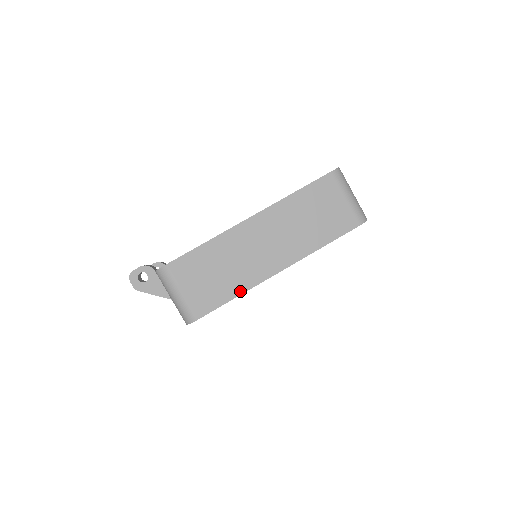
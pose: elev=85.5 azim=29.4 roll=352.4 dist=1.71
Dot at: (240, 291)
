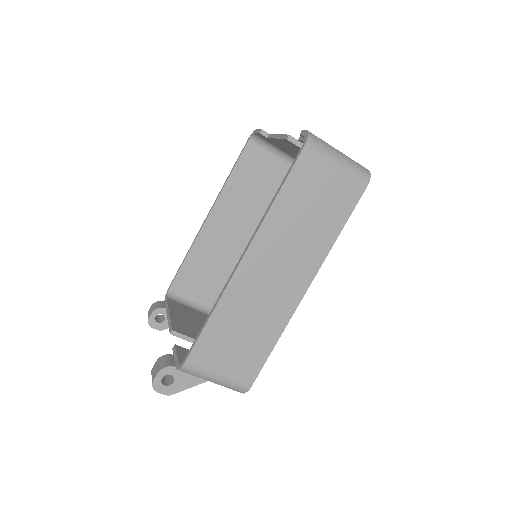
Dot at: (277, 335)
